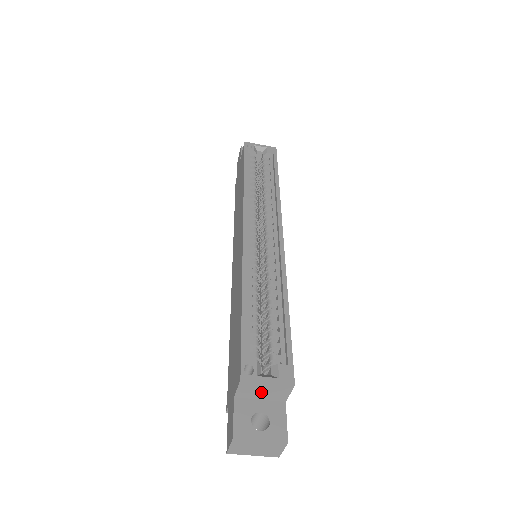
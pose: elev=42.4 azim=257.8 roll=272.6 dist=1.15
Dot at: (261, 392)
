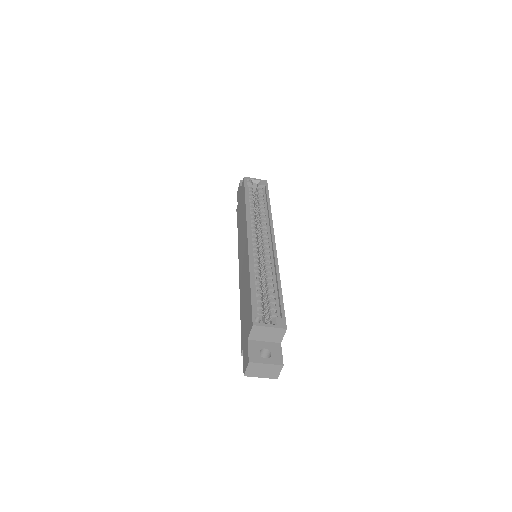
Dot at: (265, 335)
